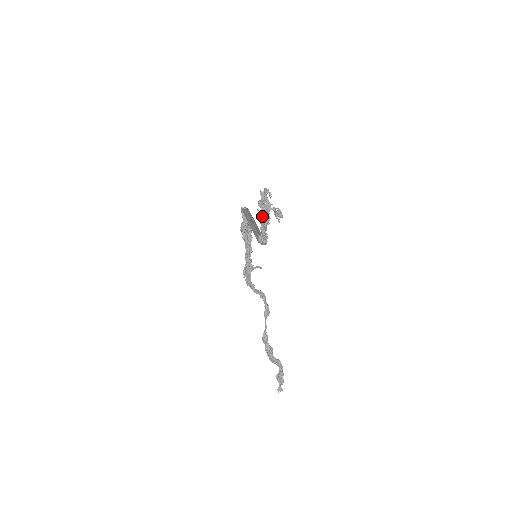
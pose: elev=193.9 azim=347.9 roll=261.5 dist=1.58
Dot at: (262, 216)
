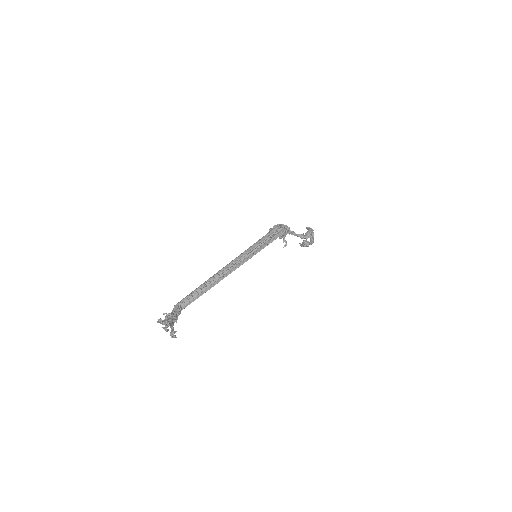
Dot at: (166, 318)
